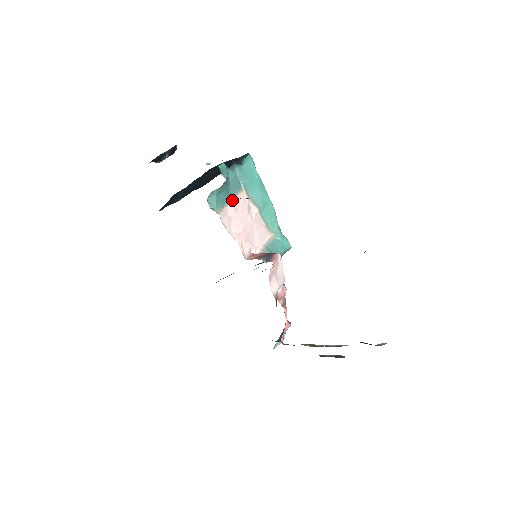
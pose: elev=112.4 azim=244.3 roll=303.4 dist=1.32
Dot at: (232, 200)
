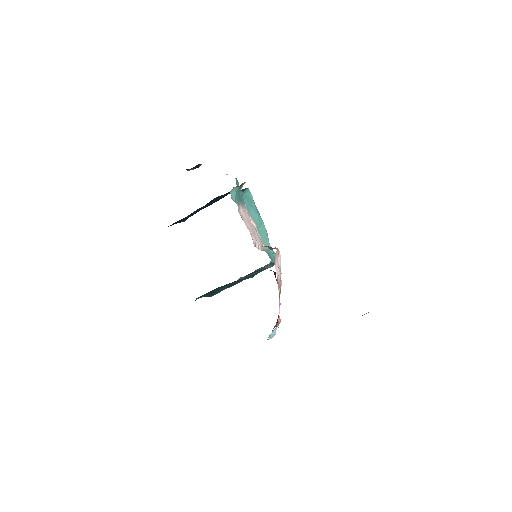
Dot at: (242, 206)
